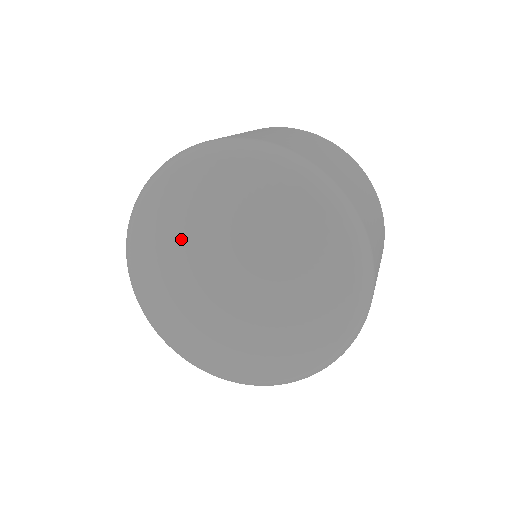
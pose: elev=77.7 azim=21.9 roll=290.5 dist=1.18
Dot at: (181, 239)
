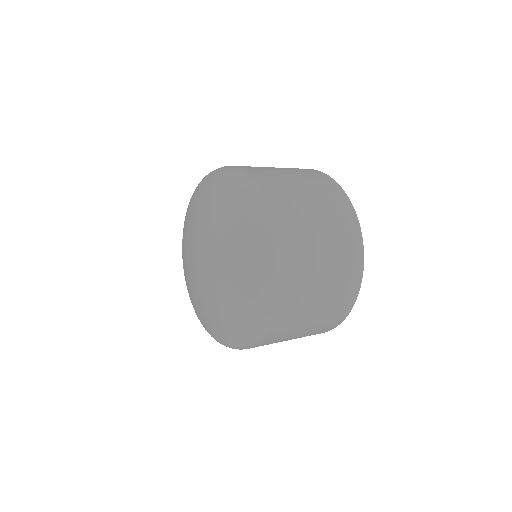
Dot at: (214, 230)
